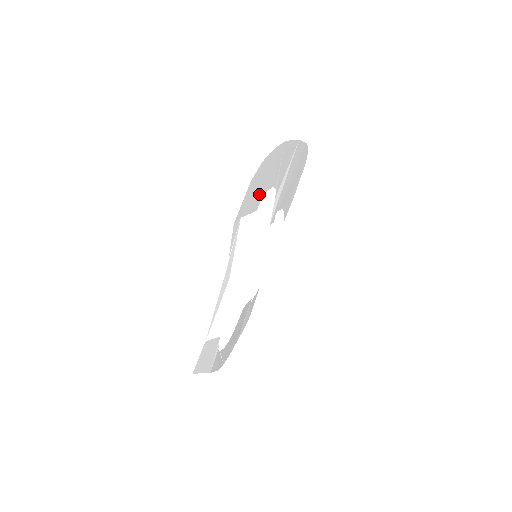
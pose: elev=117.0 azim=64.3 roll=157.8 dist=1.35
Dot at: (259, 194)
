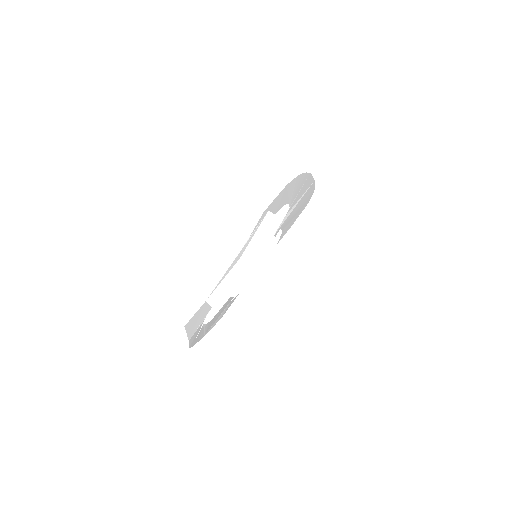
Dot at: (283, 202)
